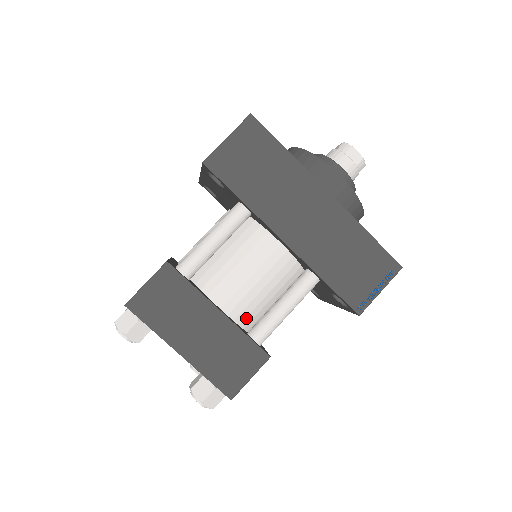
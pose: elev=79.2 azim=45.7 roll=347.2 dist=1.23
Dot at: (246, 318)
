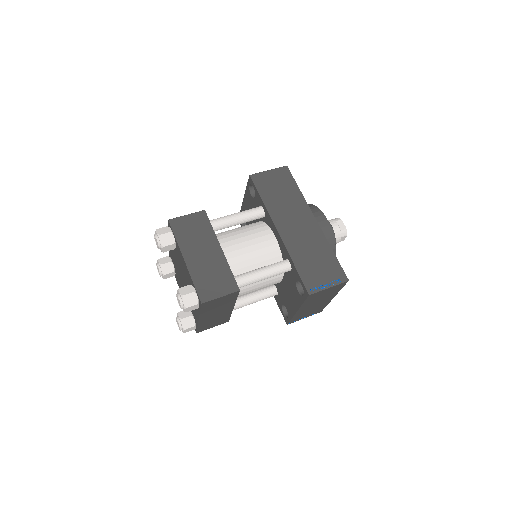
Dot at: (234, 271)
